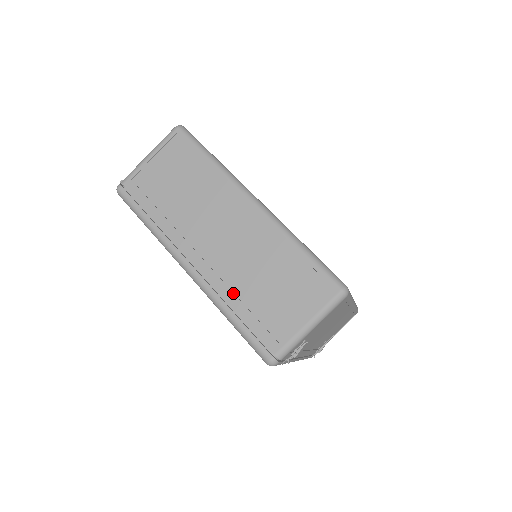
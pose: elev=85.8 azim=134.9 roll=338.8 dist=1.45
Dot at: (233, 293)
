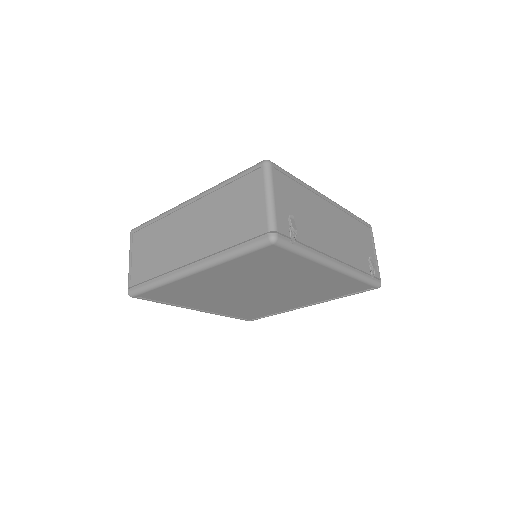
Dot at: (220, 243)
